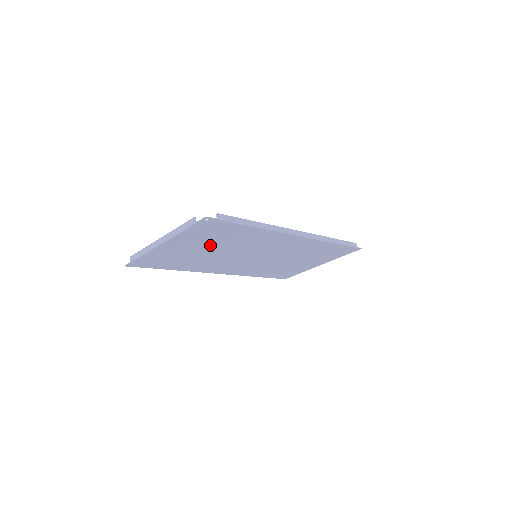
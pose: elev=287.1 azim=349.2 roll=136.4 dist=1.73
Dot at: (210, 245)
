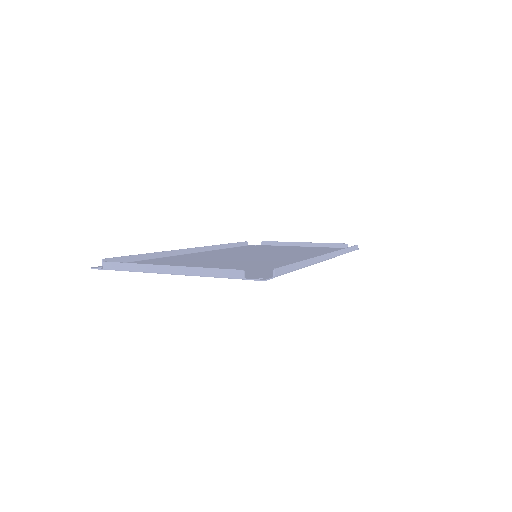
Dot at: (224, 266)
